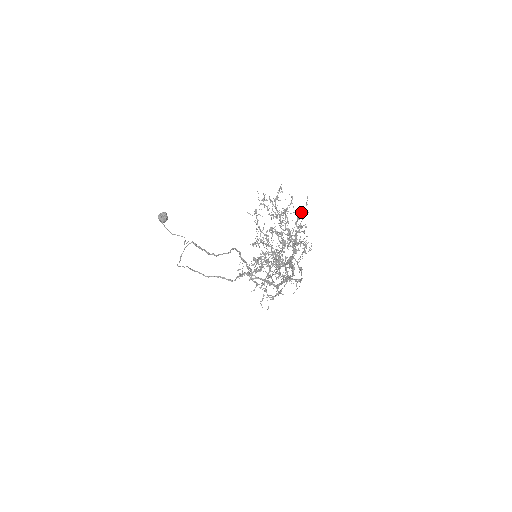
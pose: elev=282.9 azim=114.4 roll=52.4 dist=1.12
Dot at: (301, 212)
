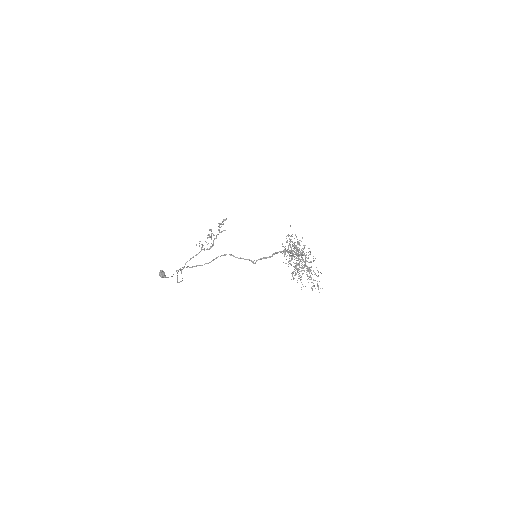
Dot at: occluded
